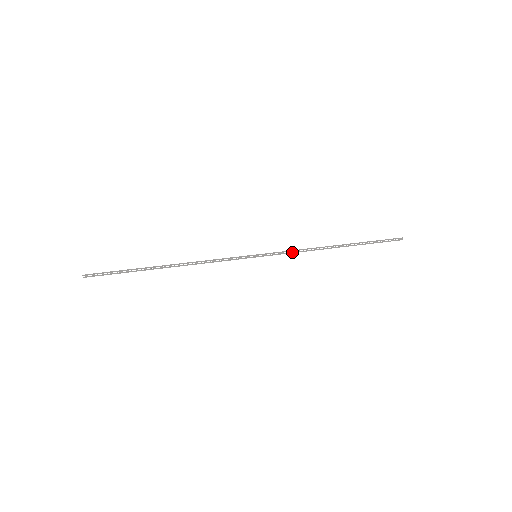
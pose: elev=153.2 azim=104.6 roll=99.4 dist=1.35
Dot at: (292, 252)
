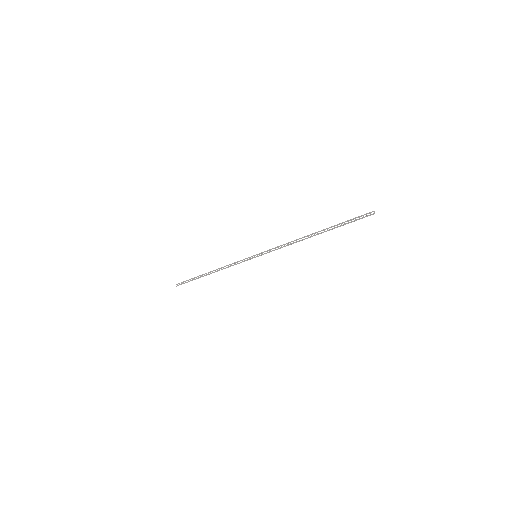
Dot at: (279, 248)
